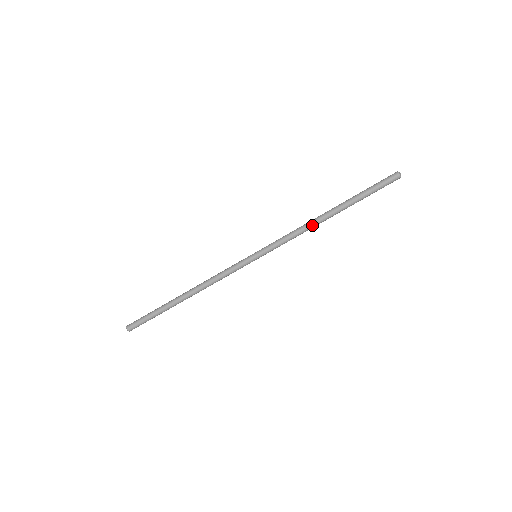
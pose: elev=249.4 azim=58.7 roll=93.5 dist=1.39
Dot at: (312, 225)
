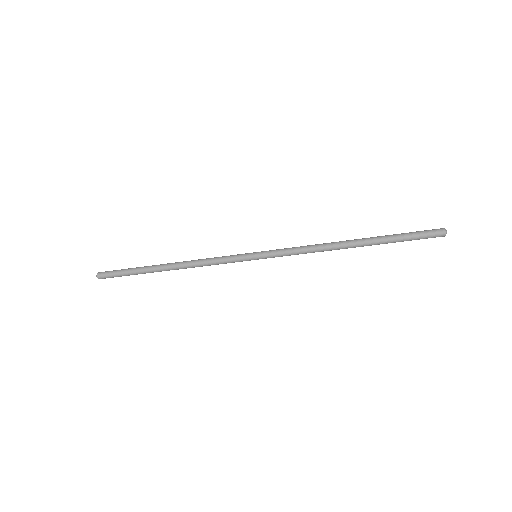
Dot at: (328, 250)
